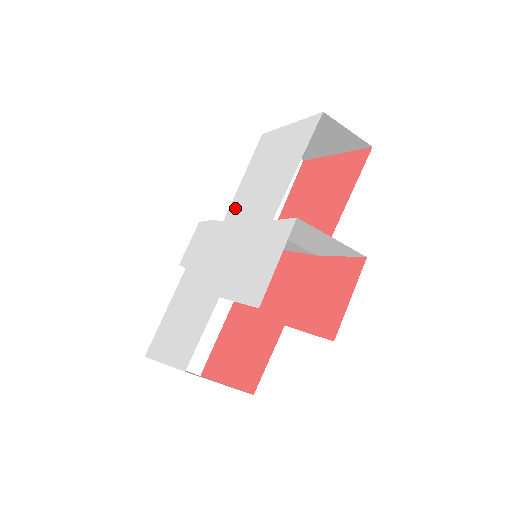
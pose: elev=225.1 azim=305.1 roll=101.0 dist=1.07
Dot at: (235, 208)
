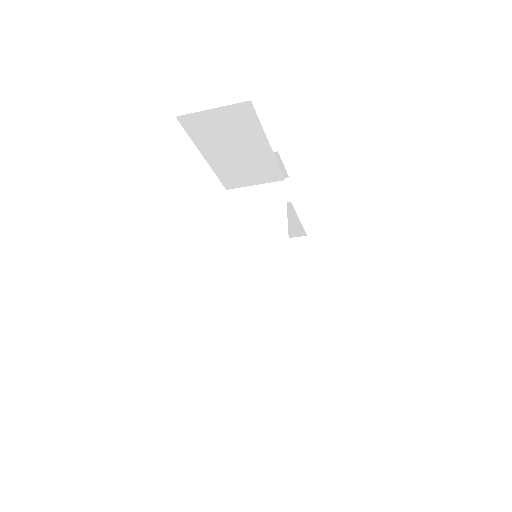
Dot at: occluded
